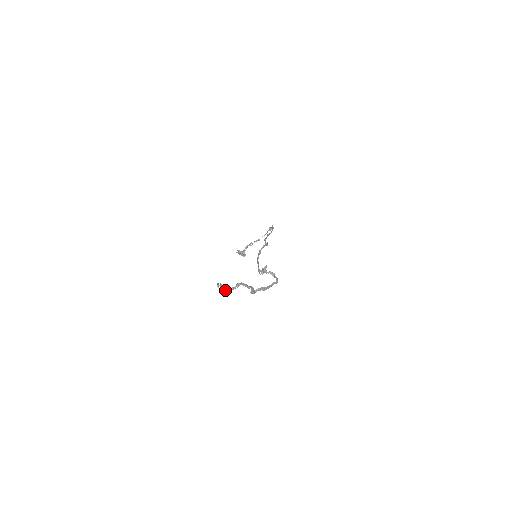
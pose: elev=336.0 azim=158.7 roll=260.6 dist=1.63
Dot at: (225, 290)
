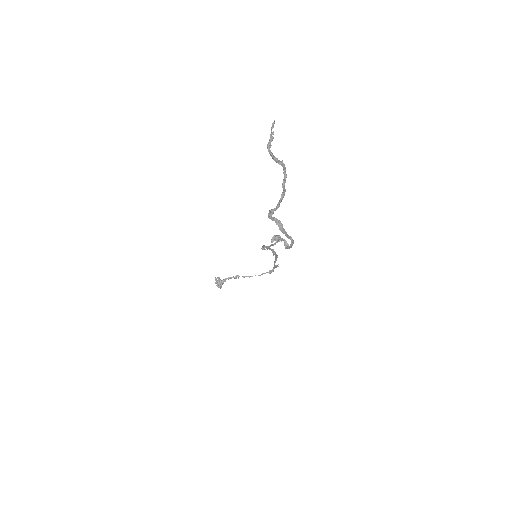
Dot at: (270, 146)
